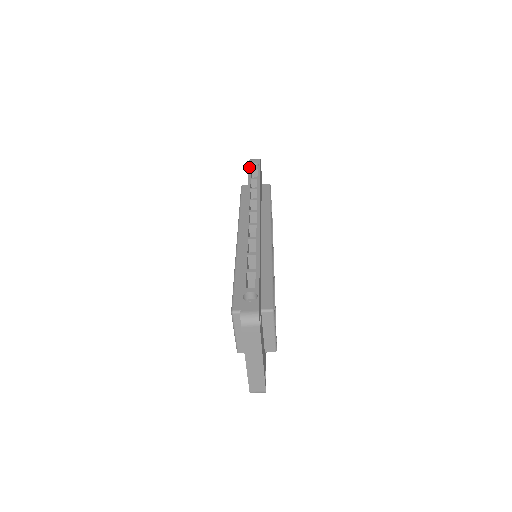
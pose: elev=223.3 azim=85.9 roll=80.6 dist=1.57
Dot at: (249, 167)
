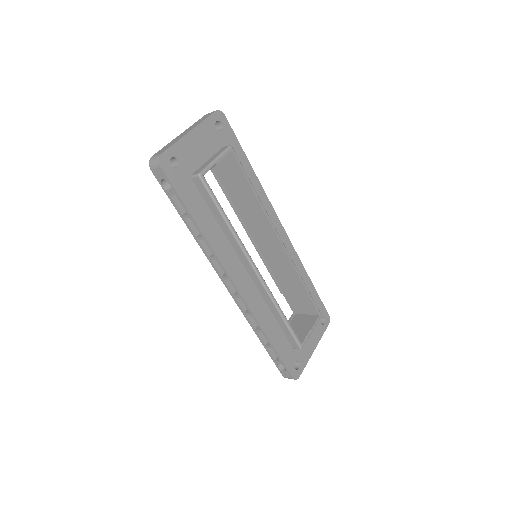
Dot at: (164, 191)
